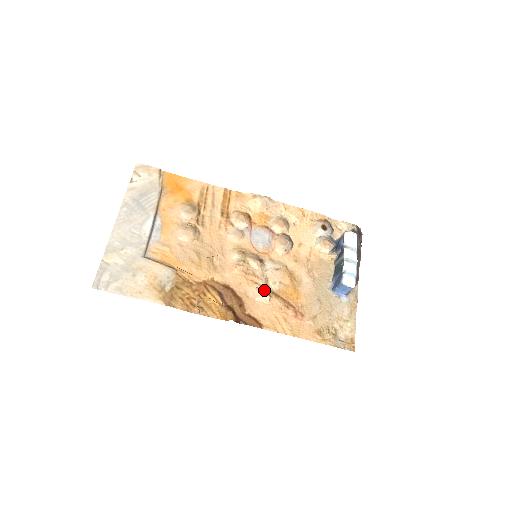
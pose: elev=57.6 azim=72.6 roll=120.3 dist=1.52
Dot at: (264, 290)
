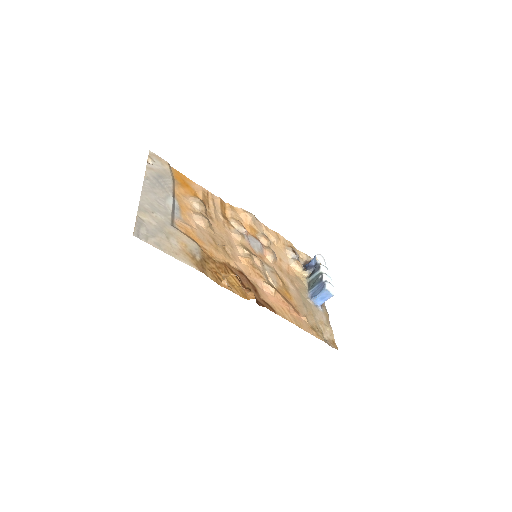
Dot at: (269, 284)
